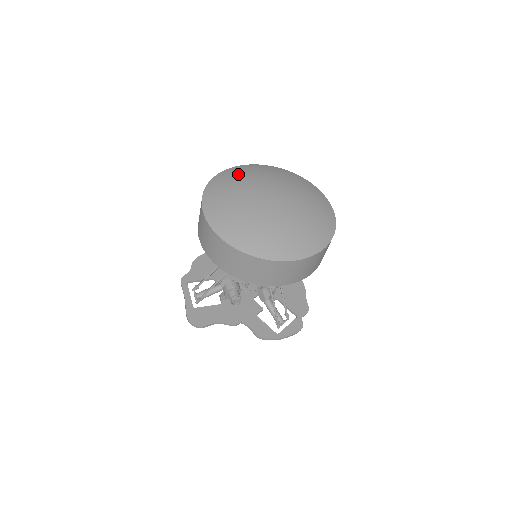
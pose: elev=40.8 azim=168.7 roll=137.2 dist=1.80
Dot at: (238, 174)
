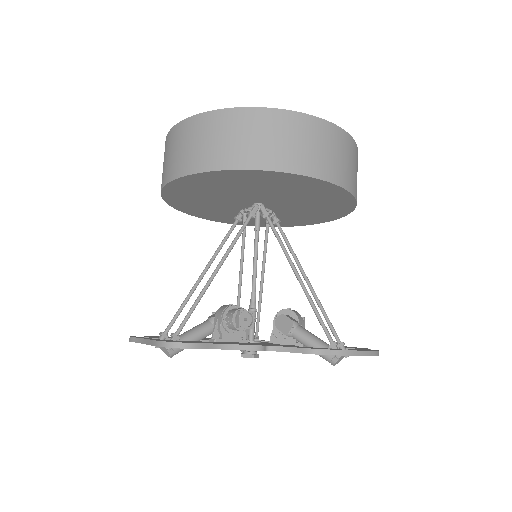
Dot at: occluded
